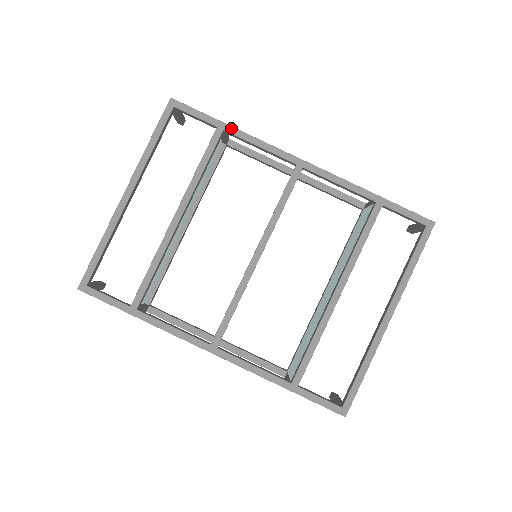
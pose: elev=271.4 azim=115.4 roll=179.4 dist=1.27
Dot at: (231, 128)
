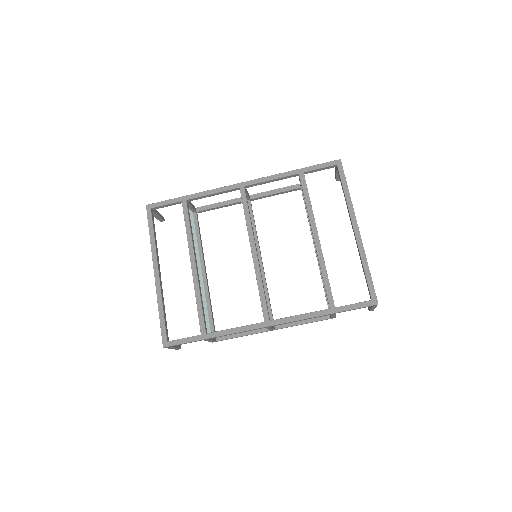
Dot at: (190, 196)
